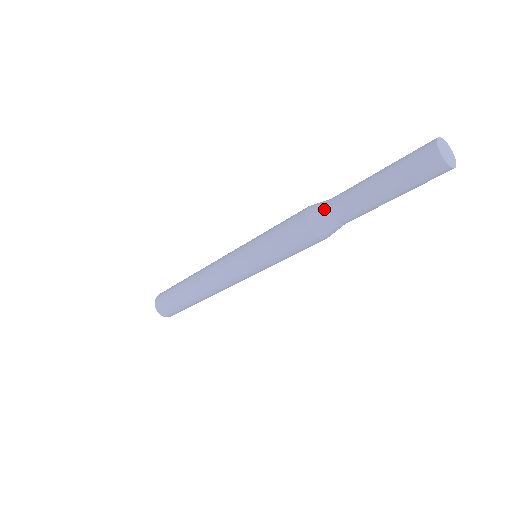
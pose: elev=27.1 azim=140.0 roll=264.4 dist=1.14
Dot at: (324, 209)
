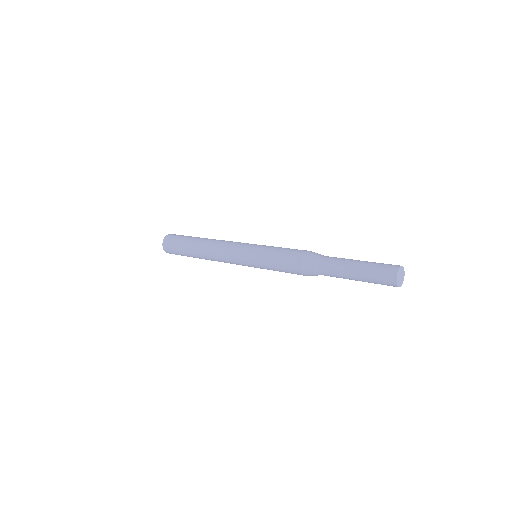
Dot at: (316, 261)
